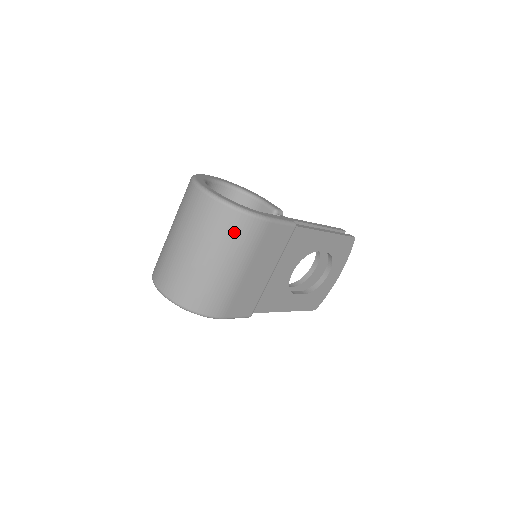
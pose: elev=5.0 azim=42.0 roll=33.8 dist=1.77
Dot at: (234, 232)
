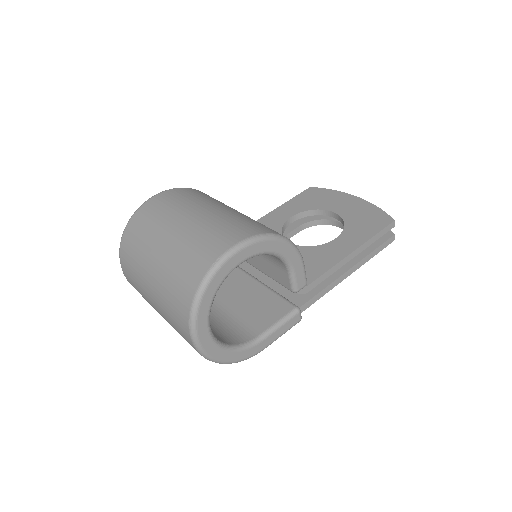
Dot at: occluded
